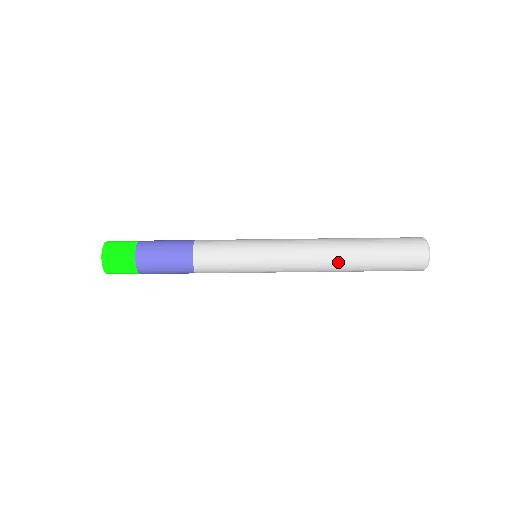
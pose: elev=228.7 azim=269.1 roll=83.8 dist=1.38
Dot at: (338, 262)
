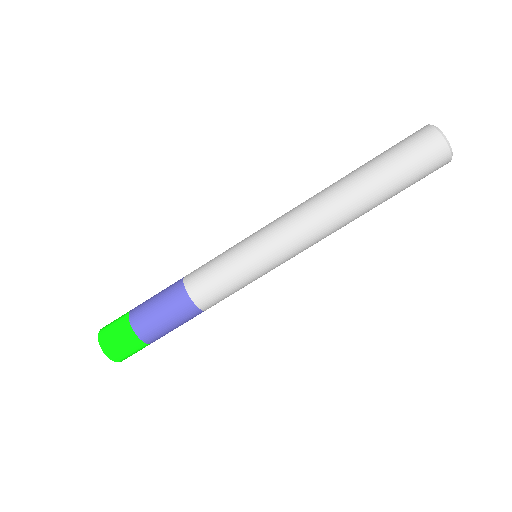
Dot at: (332, 189)
